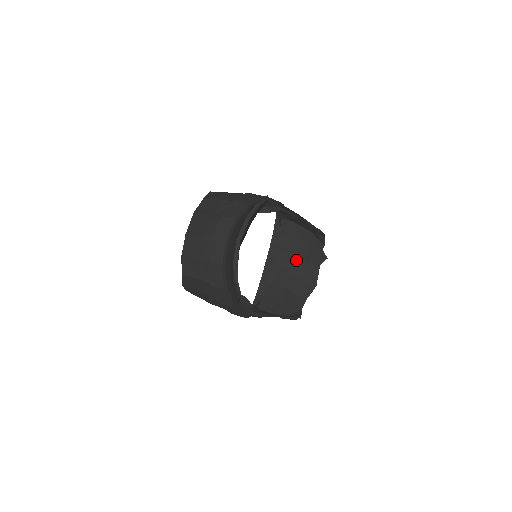
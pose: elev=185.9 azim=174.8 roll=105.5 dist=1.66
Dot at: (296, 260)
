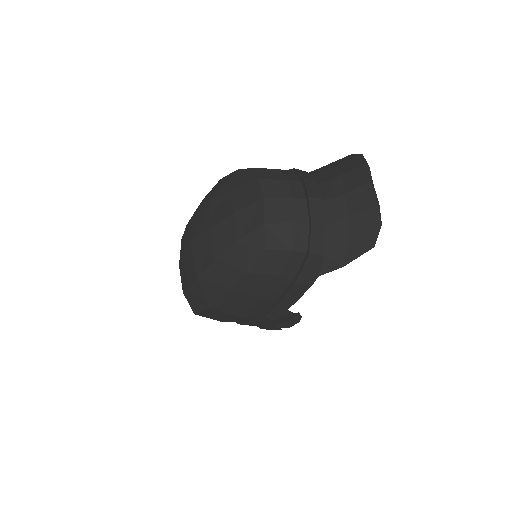
Dot at: occluded
